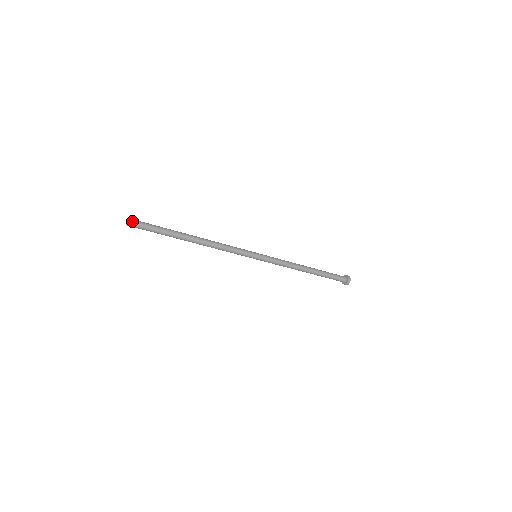
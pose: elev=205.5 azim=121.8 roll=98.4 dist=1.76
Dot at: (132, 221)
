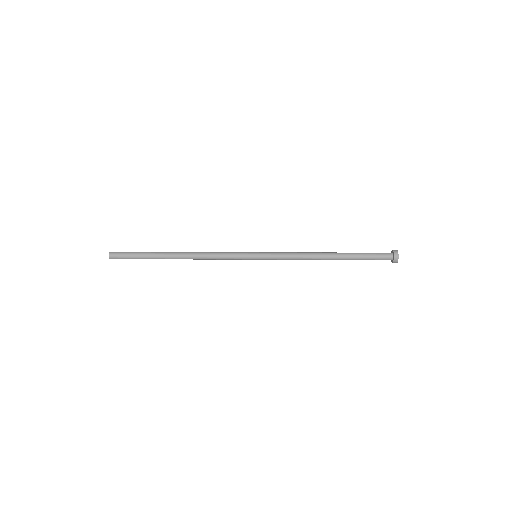
Dot at: (112, 258)
